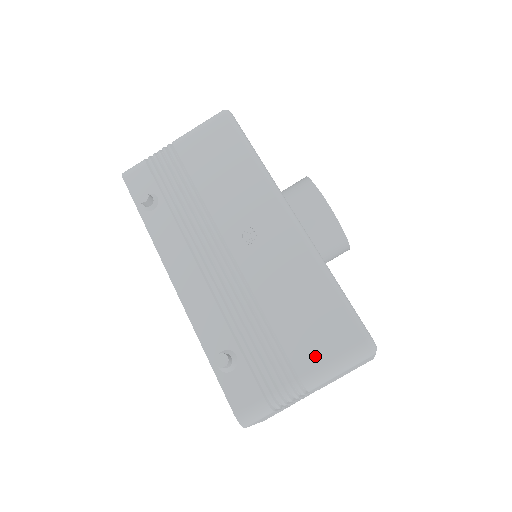
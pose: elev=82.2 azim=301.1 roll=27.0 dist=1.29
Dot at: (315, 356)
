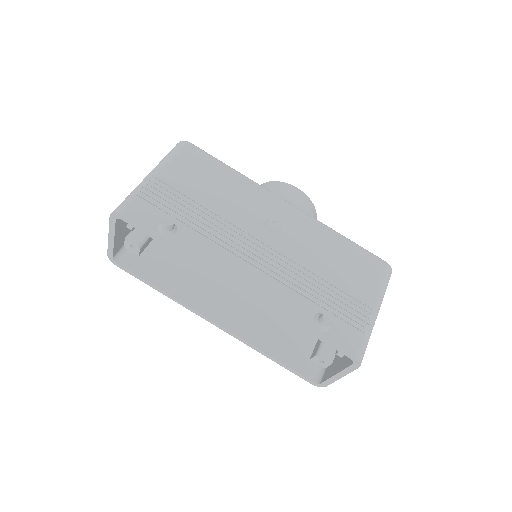
Dot at: (370, 288)
